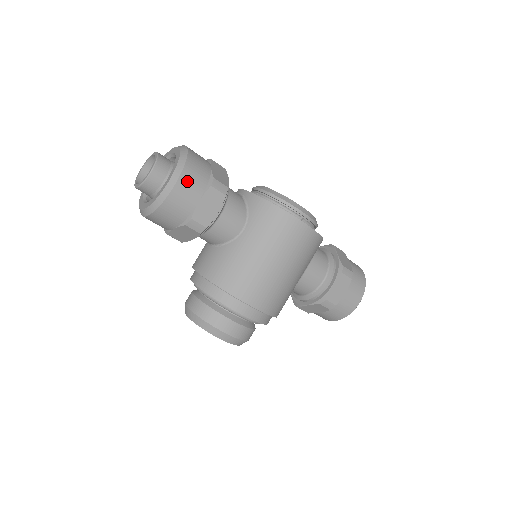
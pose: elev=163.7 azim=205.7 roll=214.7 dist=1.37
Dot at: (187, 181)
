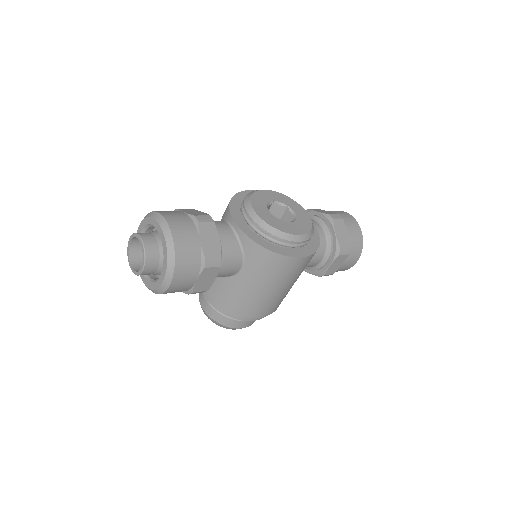
Dot at: (181, 275)
